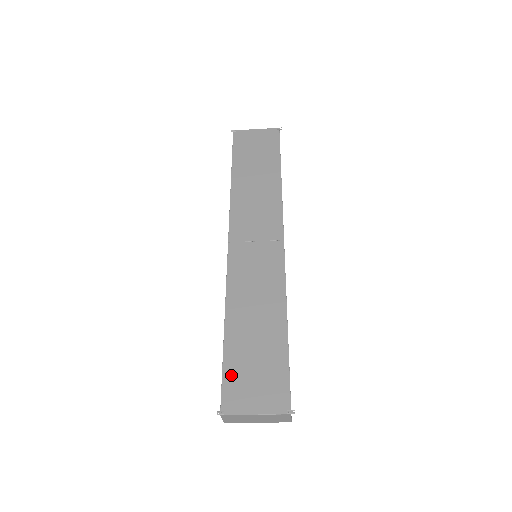
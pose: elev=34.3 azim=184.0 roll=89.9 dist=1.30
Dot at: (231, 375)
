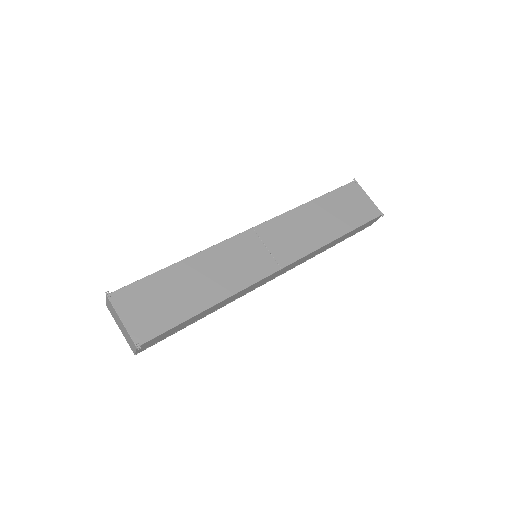
Dot at: (143, 286)
